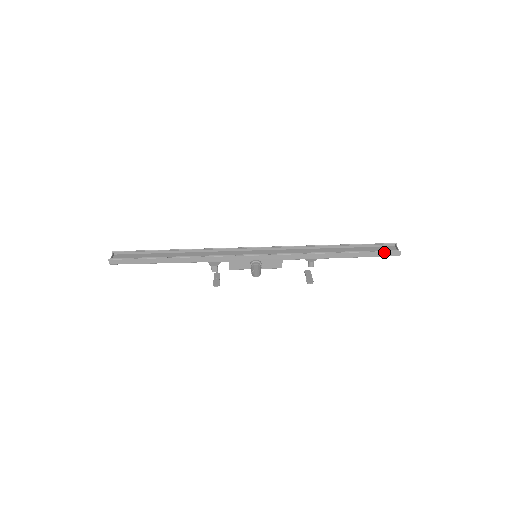
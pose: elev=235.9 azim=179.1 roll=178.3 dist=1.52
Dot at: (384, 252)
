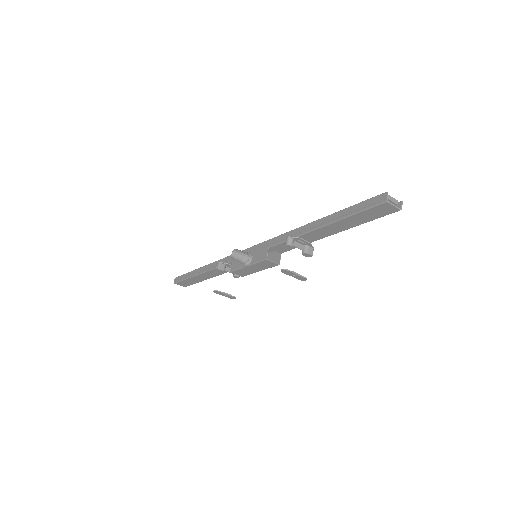
Dot at: (365, 201)
